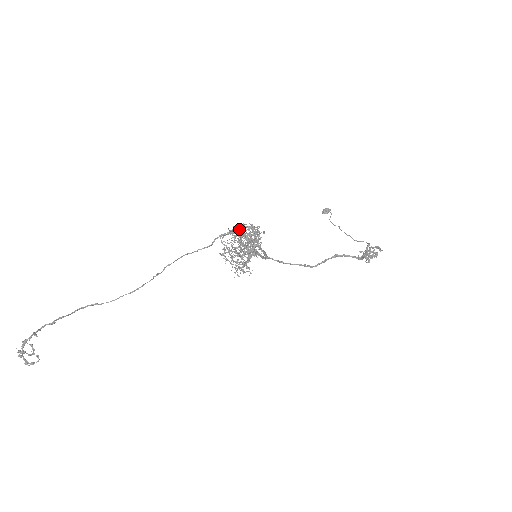
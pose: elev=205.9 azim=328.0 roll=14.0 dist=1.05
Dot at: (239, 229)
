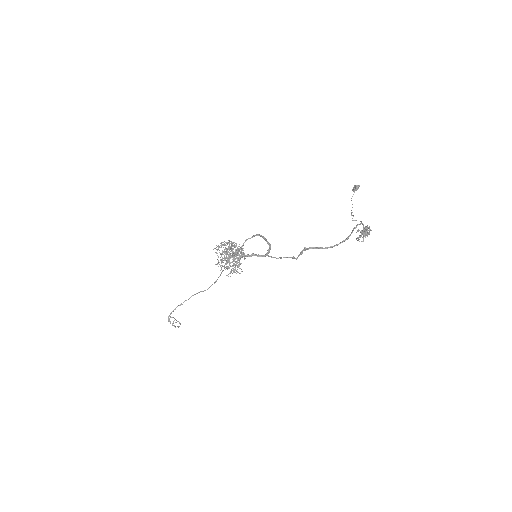
Dot at: occluded
